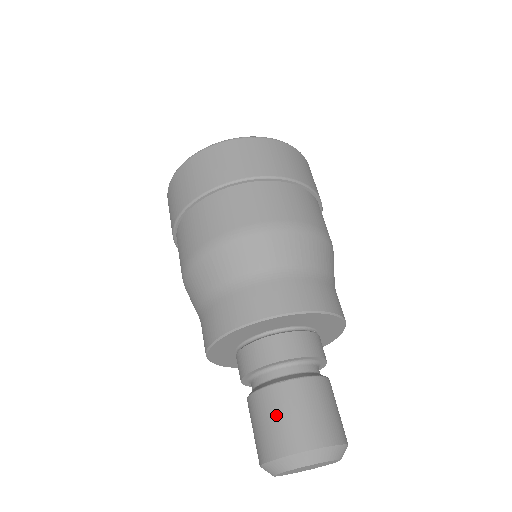
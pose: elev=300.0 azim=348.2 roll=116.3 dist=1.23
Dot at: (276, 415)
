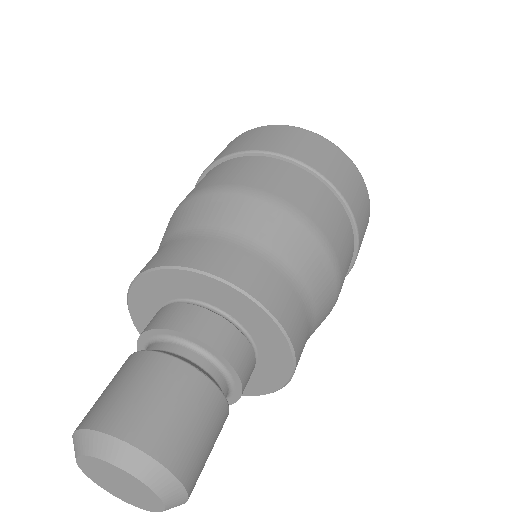
Dot at: (167, 396)
